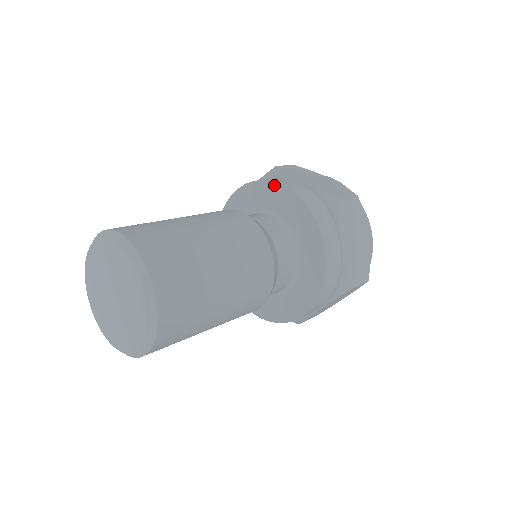
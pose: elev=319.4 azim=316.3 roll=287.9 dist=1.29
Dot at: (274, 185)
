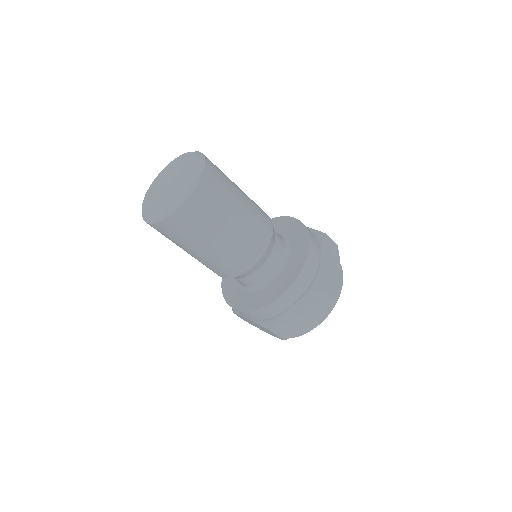
Dot at: (283, 218)
